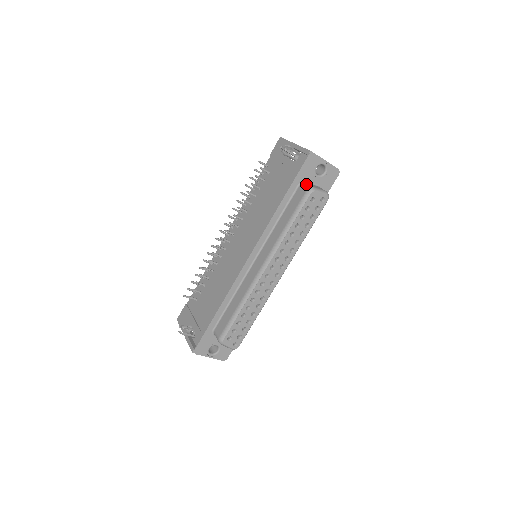
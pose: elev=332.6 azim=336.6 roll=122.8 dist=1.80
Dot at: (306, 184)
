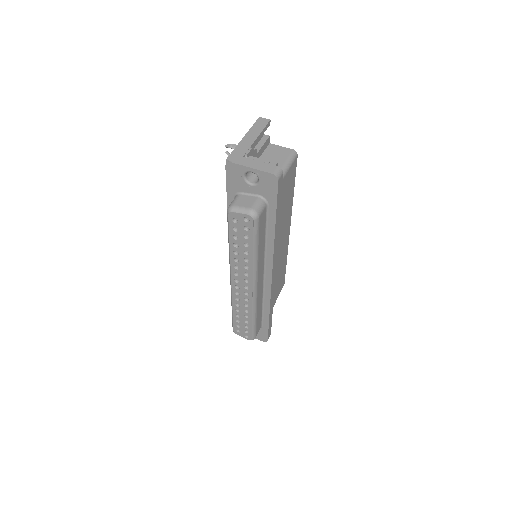
Dot at: (234, 198)
